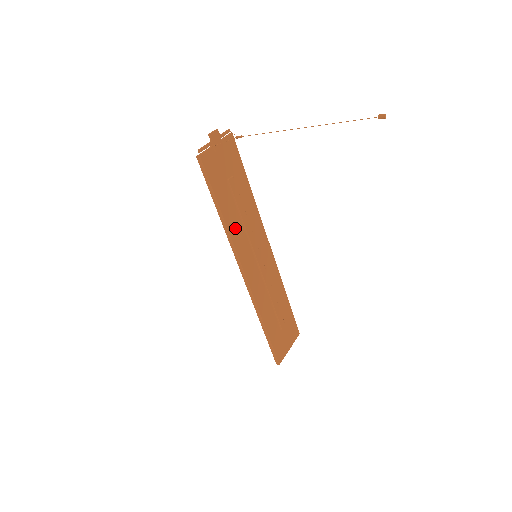
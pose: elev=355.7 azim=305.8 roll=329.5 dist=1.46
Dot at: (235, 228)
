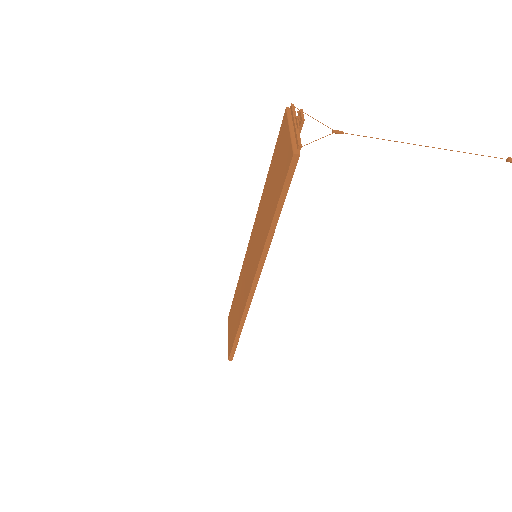
Dot at: occluded
